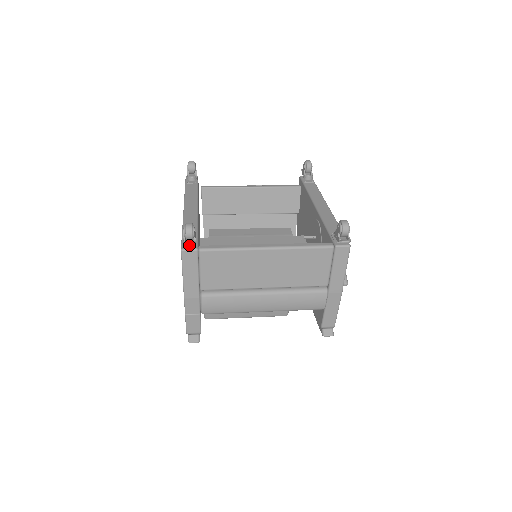
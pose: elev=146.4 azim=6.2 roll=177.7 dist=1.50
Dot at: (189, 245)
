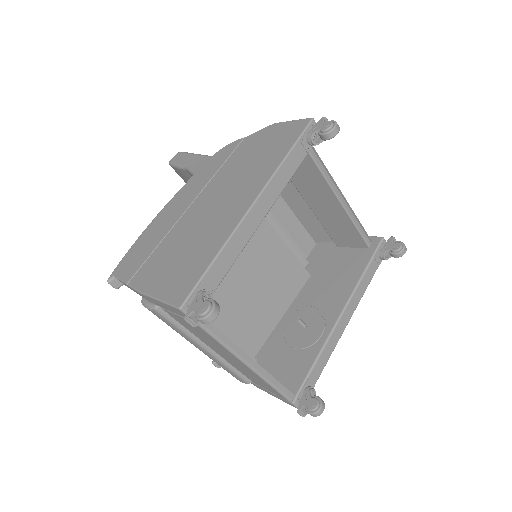
Dot at: (190, 324)
